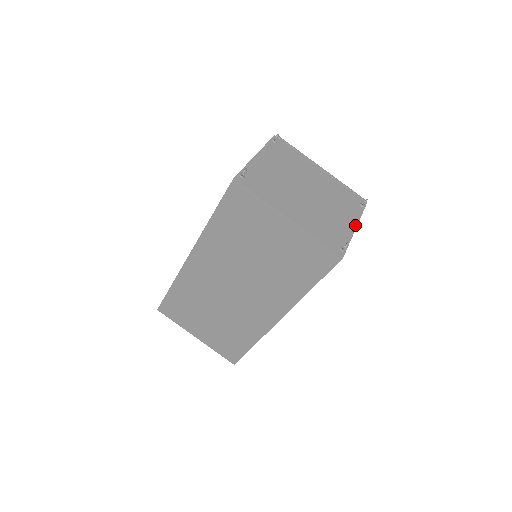
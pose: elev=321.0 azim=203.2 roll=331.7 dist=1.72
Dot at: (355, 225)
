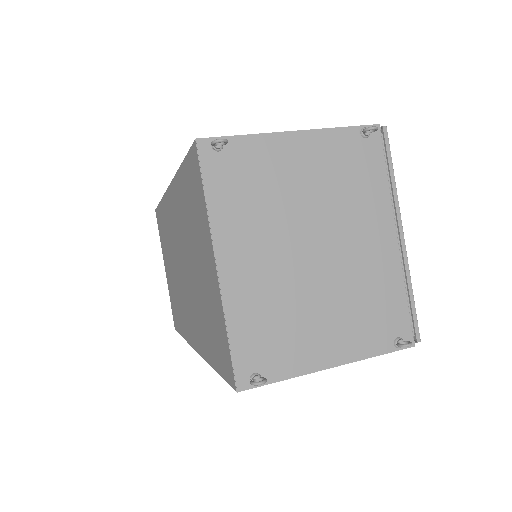
Dot at: (337, 362)
